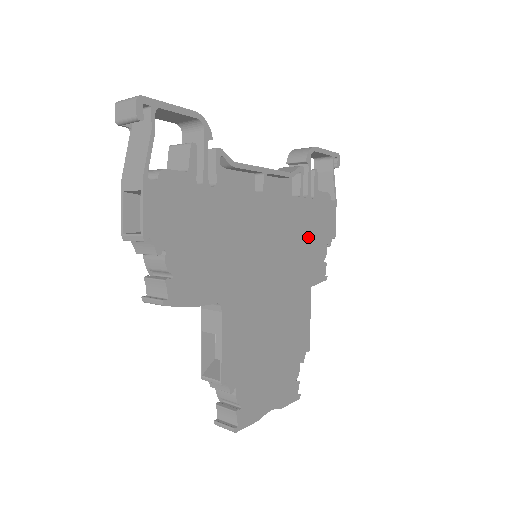
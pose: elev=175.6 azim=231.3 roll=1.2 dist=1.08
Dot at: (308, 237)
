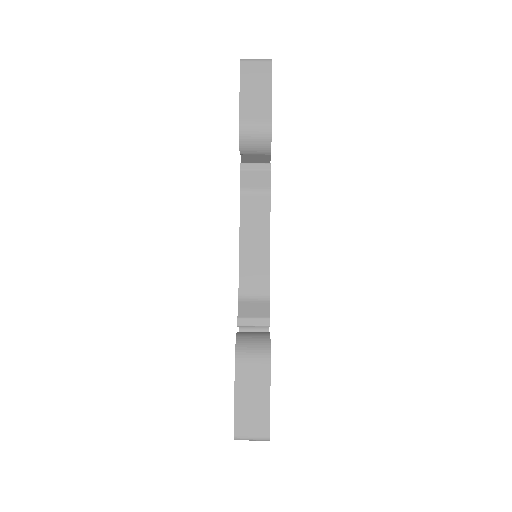
Dot at: occluded
